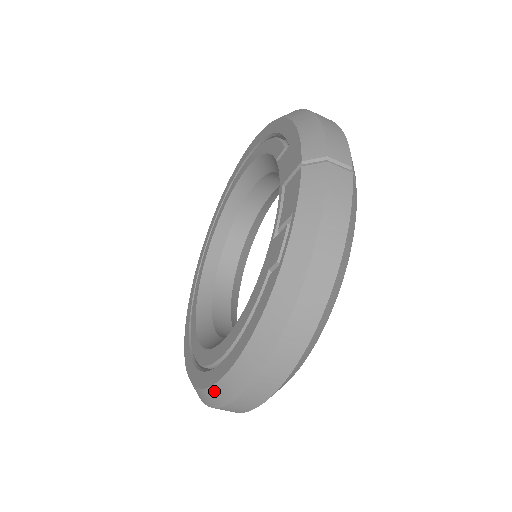
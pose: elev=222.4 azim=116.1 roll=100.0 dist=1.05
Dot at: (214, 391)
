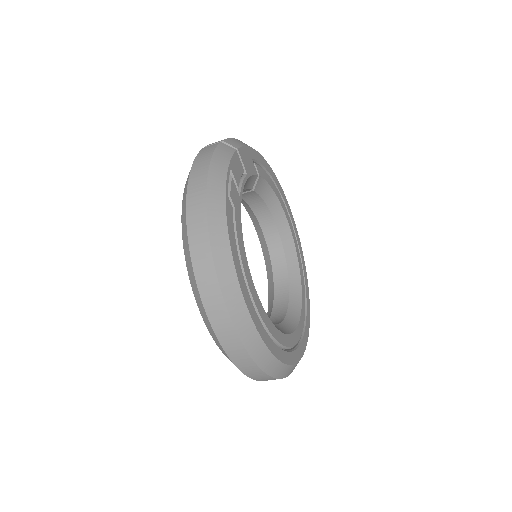
Dot at: (210, 331)
